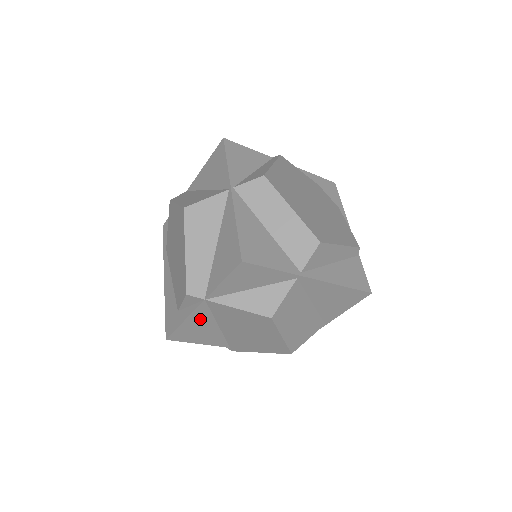
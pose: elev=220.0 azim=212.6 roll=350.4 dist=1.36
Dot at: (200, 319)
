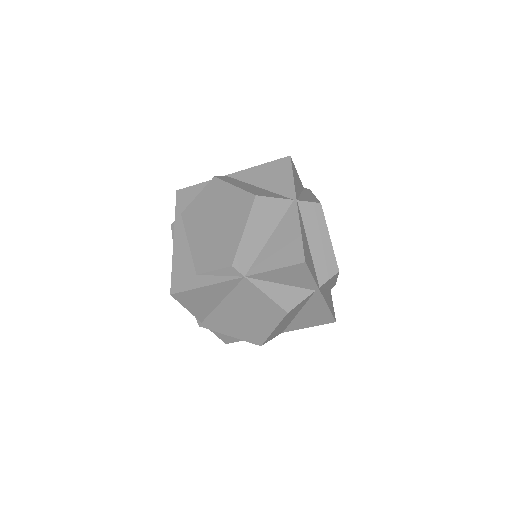
Dot at: (218, 290)
